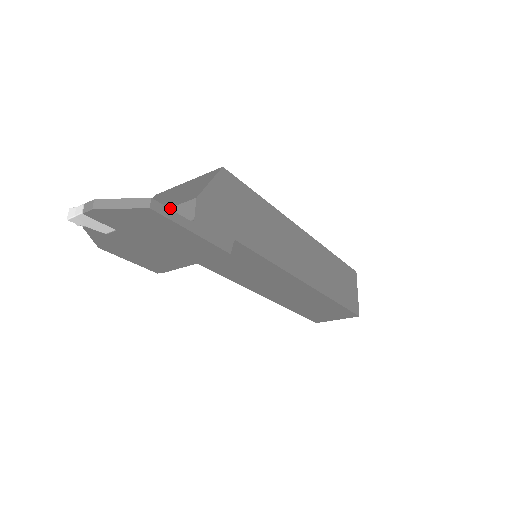
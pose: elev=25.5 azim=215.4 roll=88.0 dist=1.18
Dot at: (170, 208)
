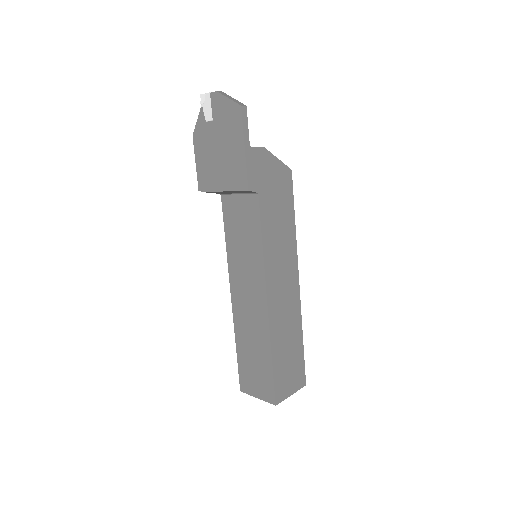
Dot at: occluded
